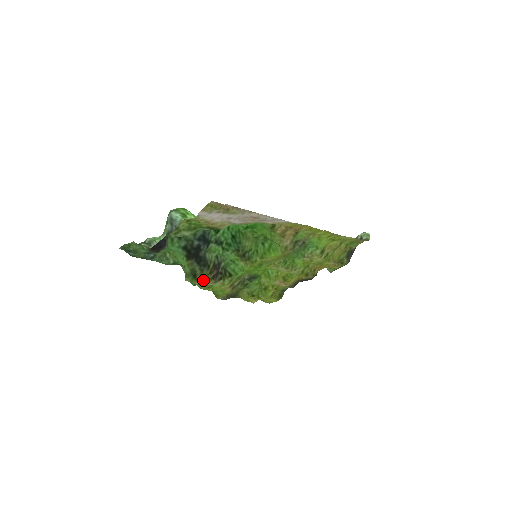
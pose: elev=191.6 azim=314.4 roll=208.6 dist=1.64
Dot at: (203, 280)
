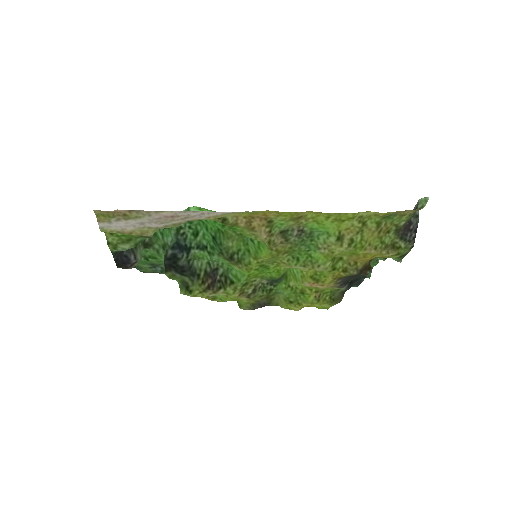
Dot at: (197, 292)
